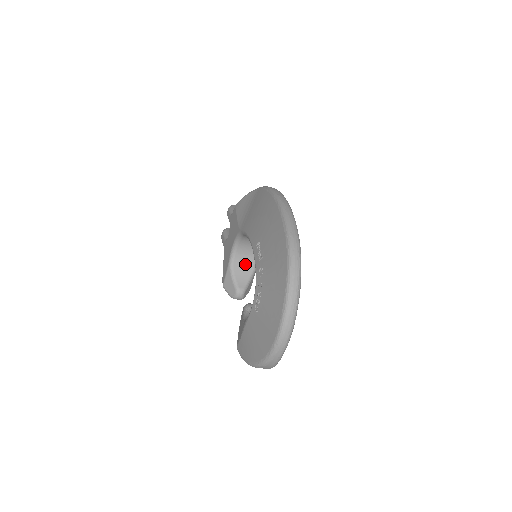
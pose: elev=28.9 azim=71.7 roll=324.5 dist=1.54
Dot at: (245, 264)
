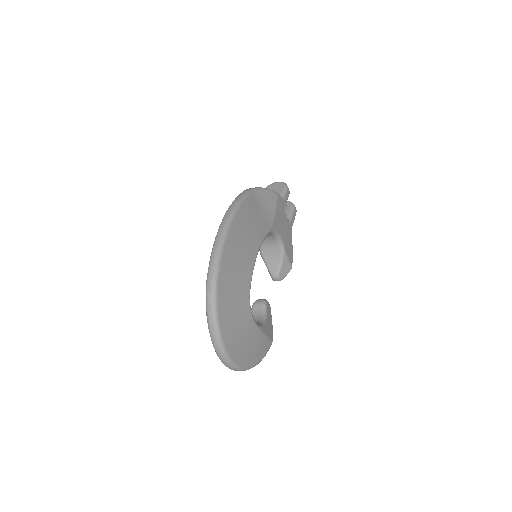
Dot at: (272, 251)
